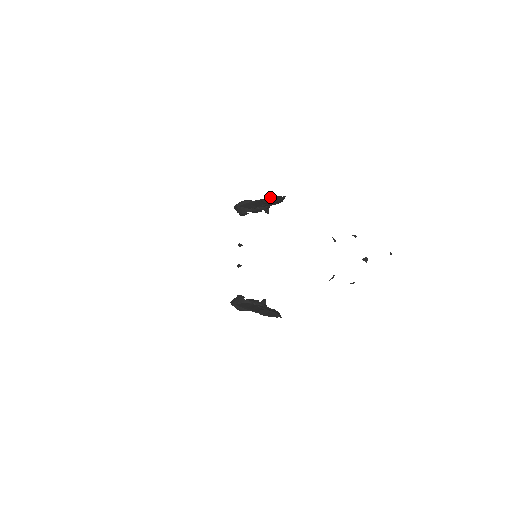
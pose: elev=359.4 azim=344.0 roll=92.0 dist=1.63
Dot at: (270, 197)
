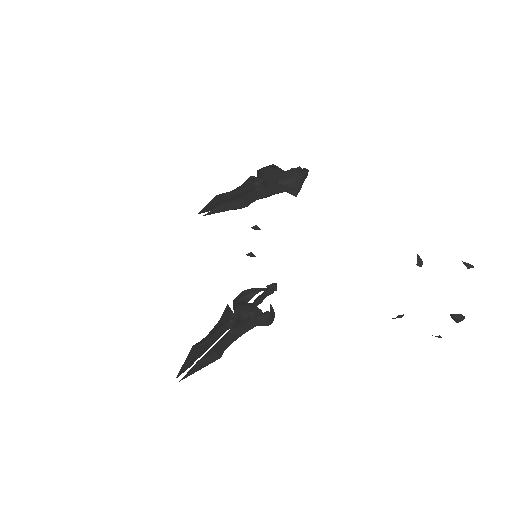
Dot at: (216, 199)
